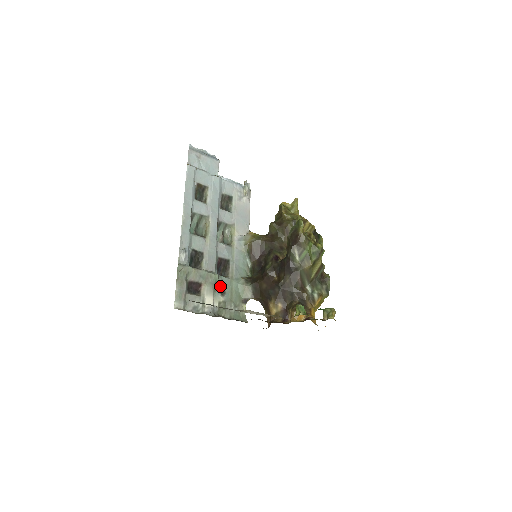
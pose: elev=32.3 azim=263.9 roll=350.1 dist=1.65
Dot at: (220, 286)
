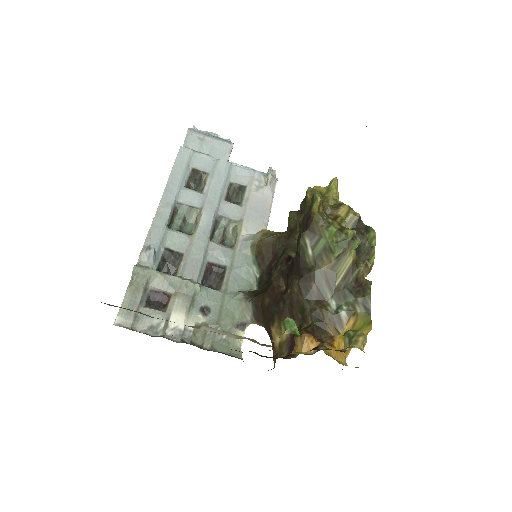
Dot at: (202, 301)
